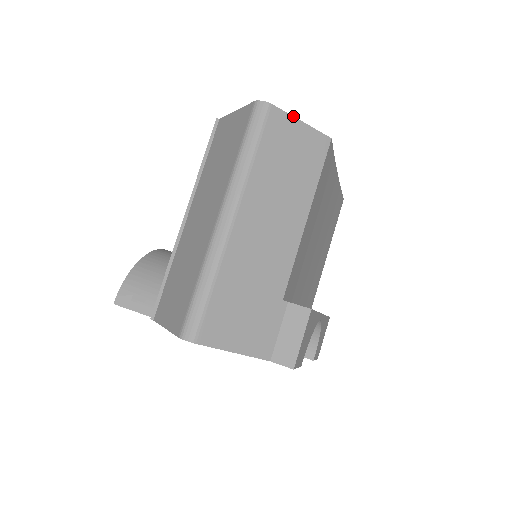
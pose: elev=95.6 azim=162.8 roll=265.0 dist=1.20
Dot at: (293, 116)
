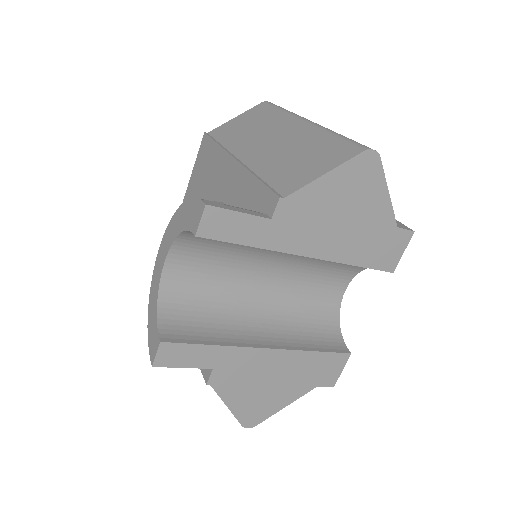
Dot at: occluded
